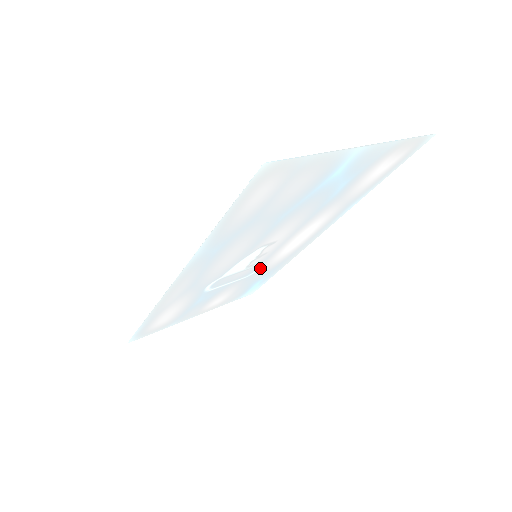
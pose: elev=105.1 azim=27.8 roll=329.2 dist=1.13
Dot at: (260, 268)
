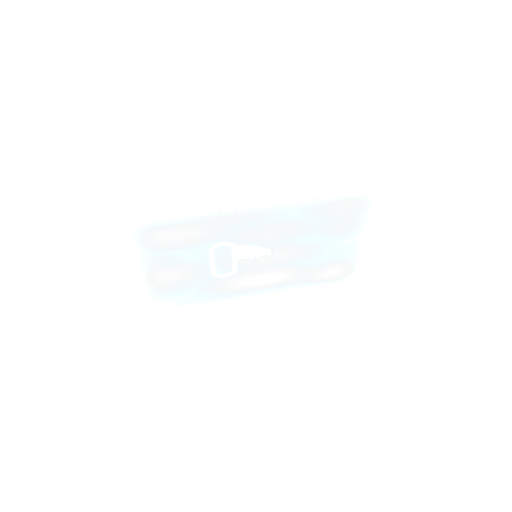
Dot at: (223, 277)
